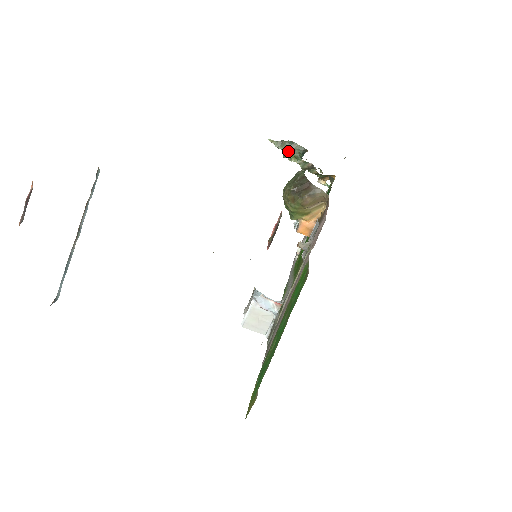
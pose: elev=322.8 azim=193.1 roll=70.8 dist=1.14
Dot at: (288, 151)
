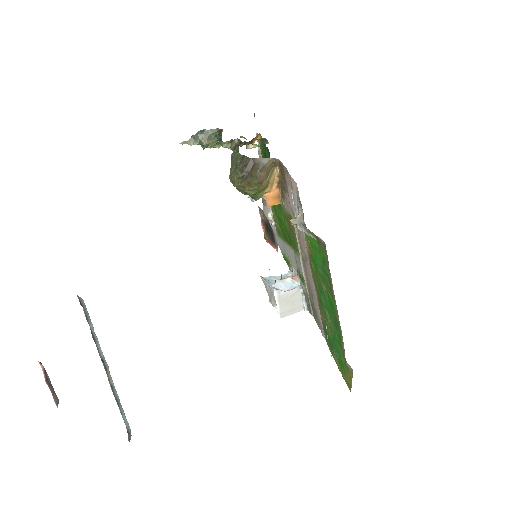
Dot at: (208, 143)
